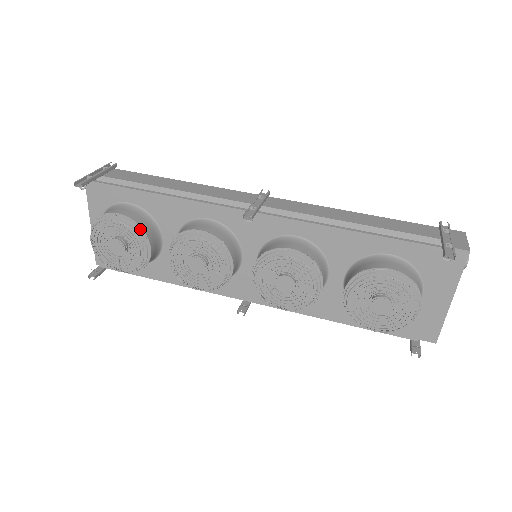
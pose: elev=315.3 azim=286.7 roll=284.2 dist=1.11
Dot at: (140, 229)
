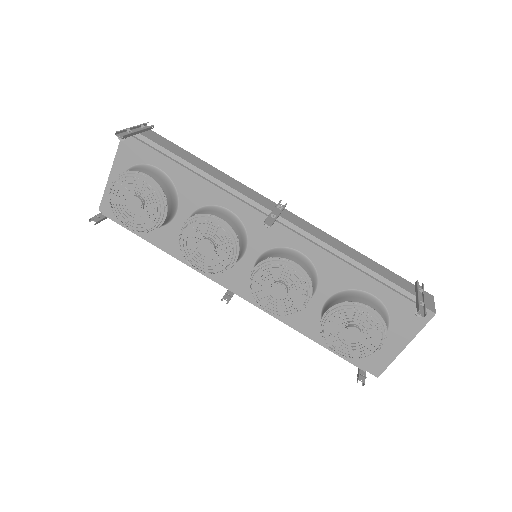
Dot at: (164, 197)
